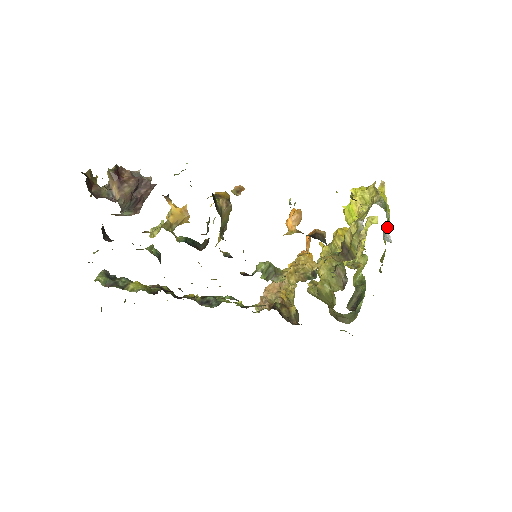
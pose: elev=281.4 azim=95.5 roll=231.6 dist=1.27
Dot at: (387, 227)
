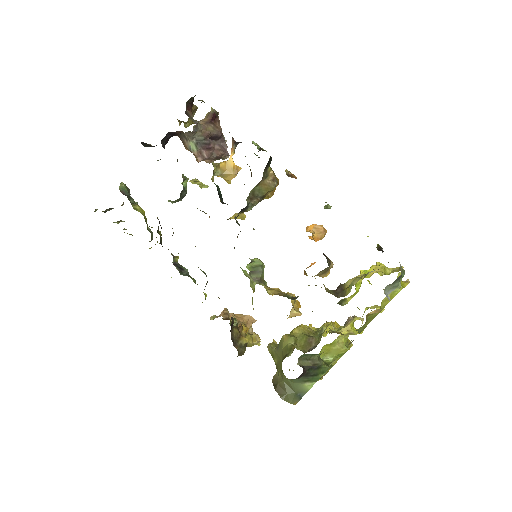
Dot at: (392, 297)
